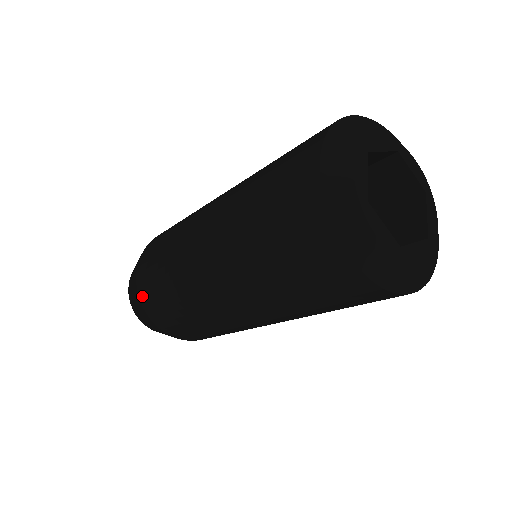
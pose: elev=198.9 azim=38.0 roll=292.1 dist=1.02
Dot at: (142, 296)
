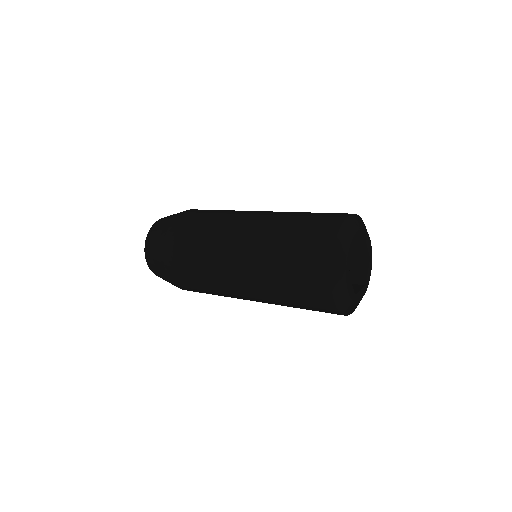
Dot at: (187, 290)
